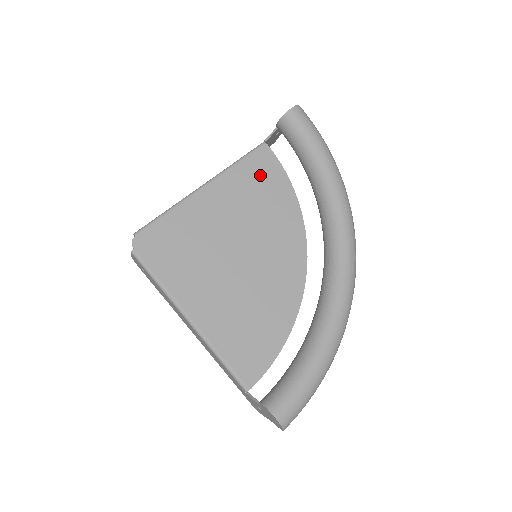
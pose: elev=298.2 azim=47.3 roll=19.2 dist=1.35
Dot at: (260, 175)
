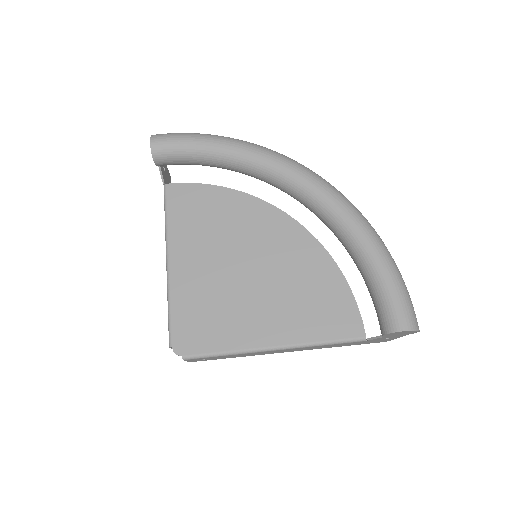
Dot at: (190, 207)
